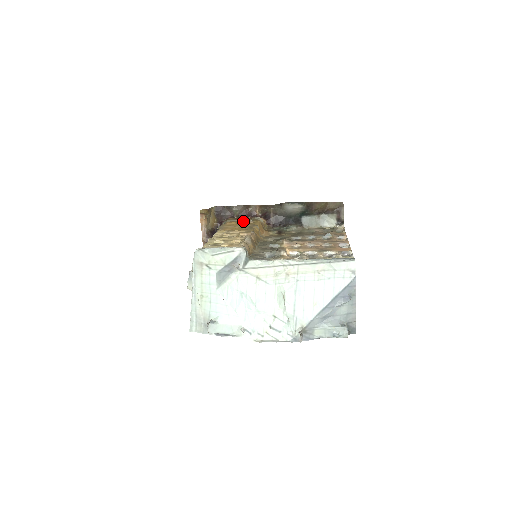
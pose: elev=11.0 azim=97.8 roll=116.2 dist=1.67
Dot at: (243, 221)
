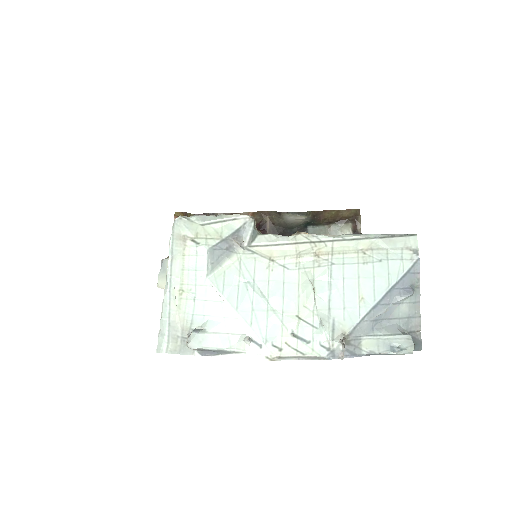
Dot at: occluded
